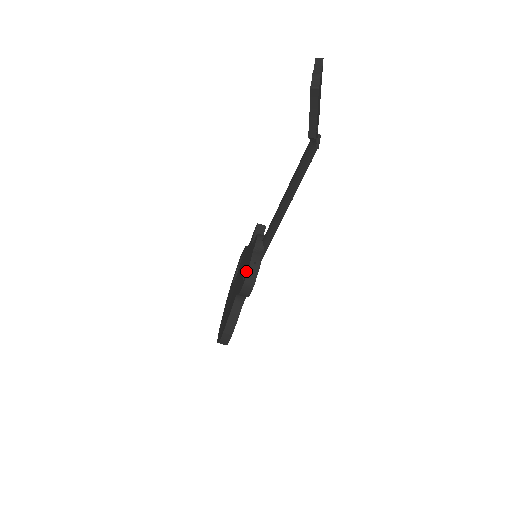
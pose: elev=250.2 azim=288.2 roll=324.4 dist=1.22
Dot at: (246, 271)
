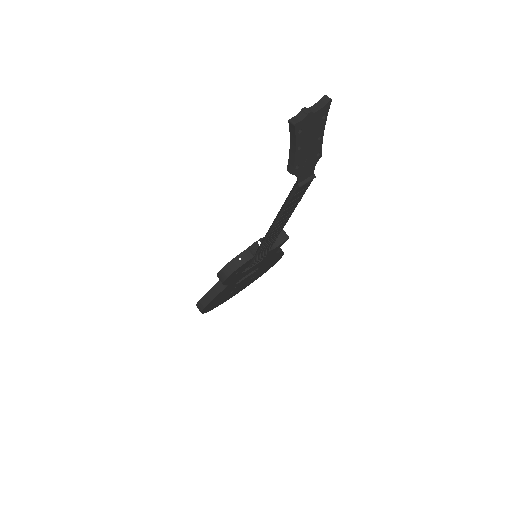
Dot at: occluded
